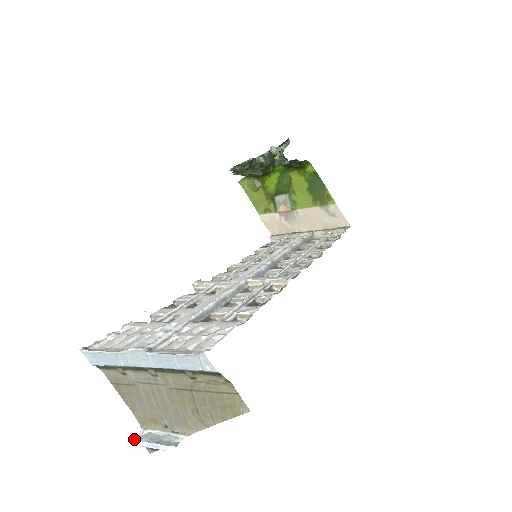
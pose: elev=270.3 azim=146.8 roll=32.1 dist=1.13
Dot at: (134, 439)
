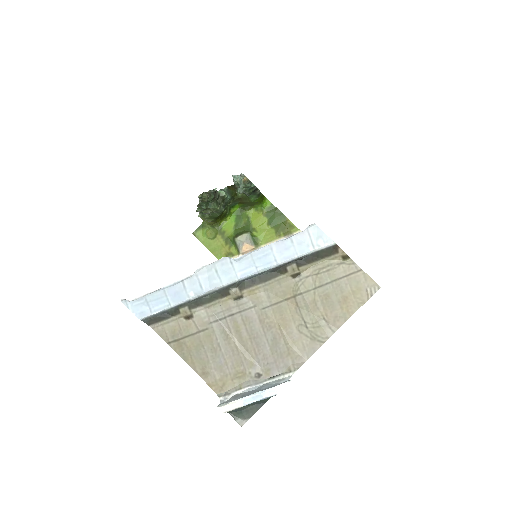
Dot at: (219, 405)
